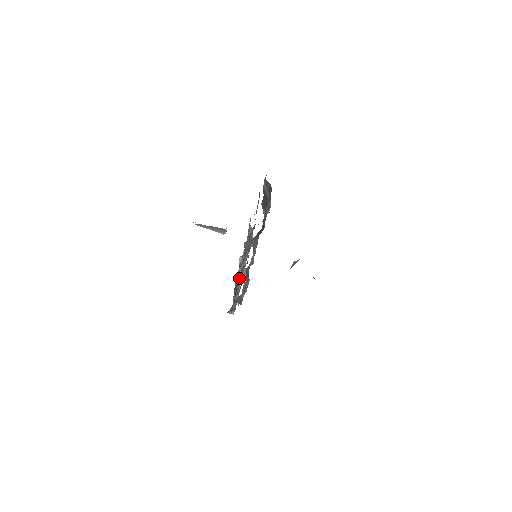
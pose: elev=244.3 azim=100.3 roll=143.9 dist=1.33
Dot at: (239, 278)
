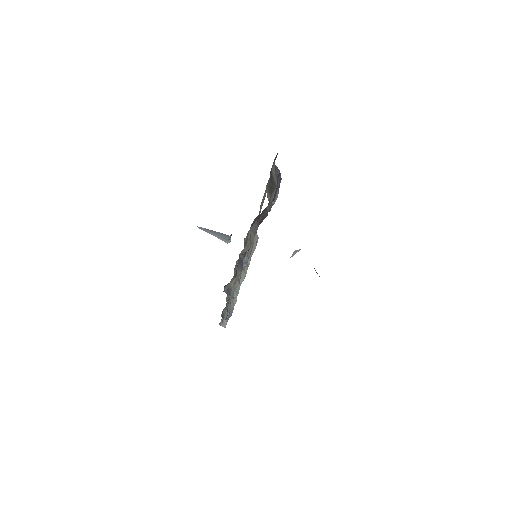
Dot at: occluded
